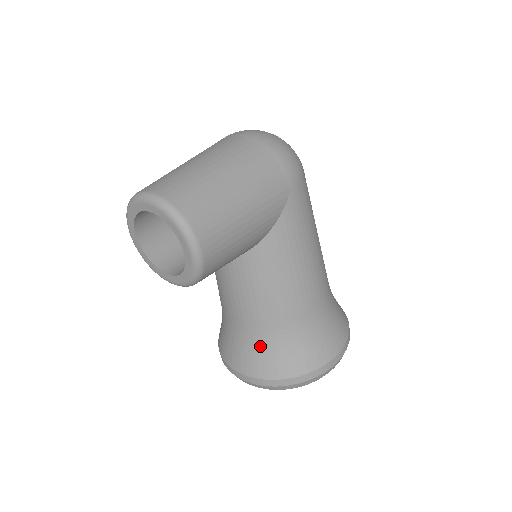
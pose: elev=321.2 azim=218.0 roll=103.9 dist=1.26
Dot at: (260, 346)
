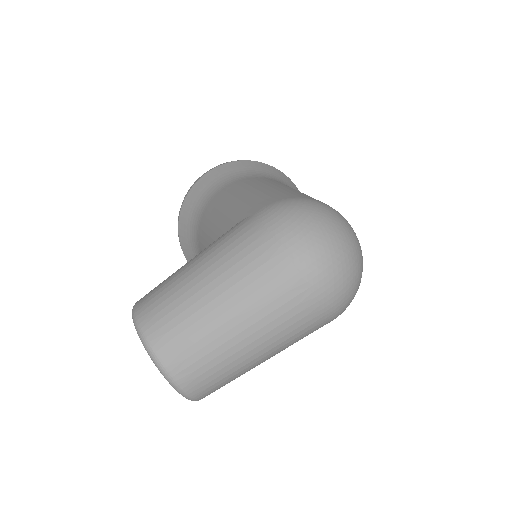
Dot at: occluded
